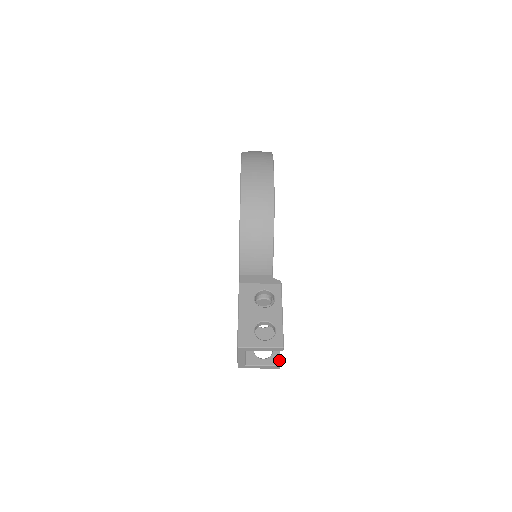
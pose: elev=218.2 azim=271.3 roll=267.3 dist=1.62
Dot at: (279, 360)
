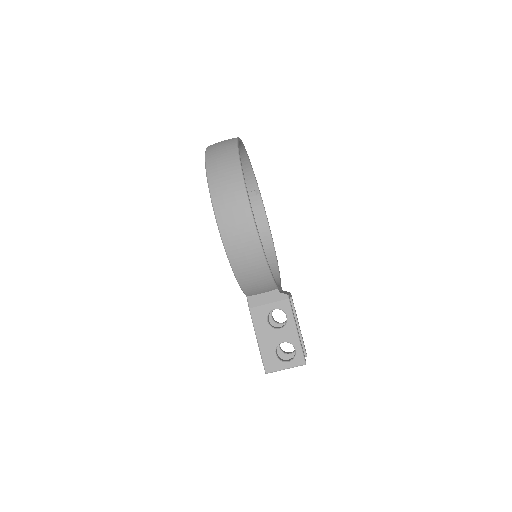
Dot at: (304, 352)
